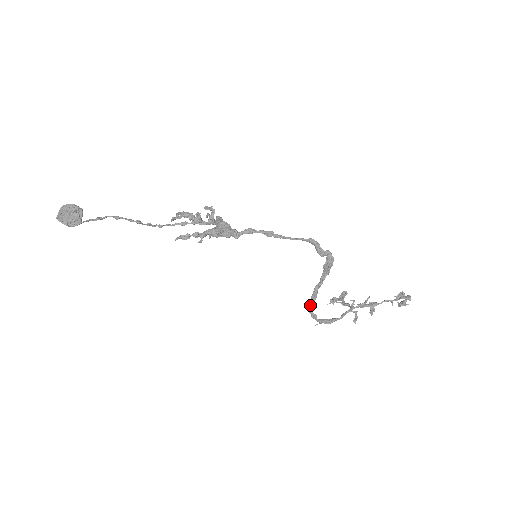
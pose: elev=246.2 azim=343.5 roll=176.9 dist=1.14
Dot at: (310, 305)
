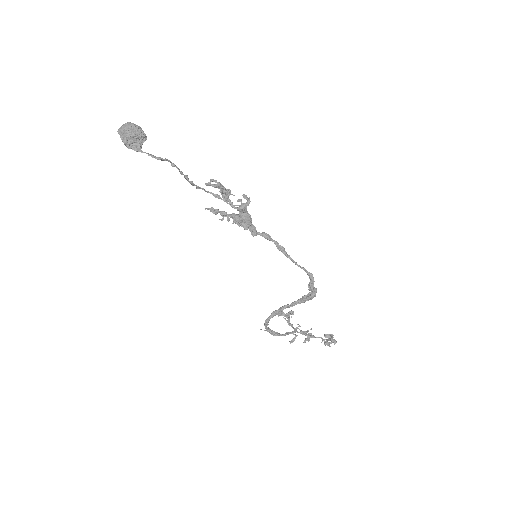
Dot at: (271, 316)
